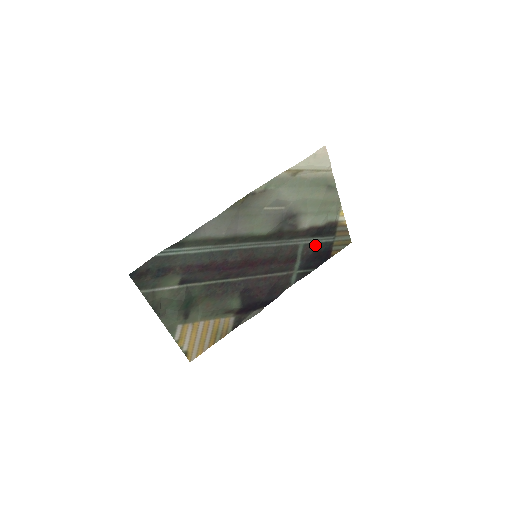
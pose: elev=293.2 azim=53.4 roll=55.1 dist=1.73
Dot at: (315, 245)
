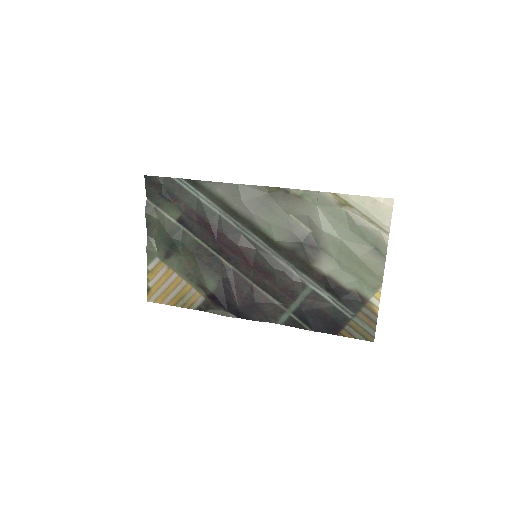
Dot at: (326, 303)
